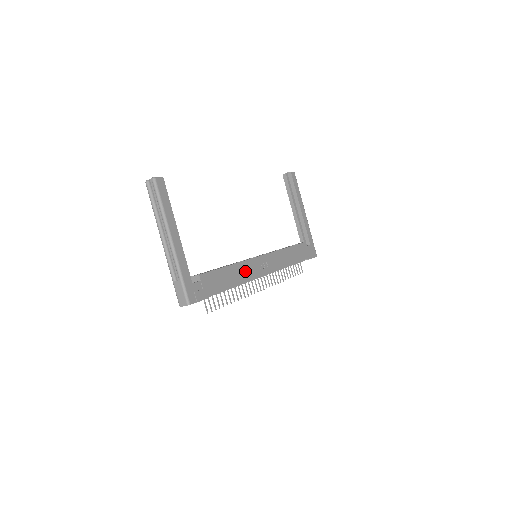
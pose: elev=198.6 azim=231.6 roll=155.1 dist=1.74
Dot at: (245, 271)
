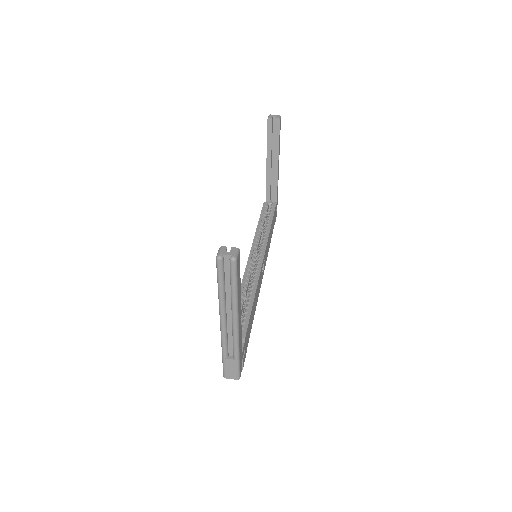
Dot at: (258, 290)
